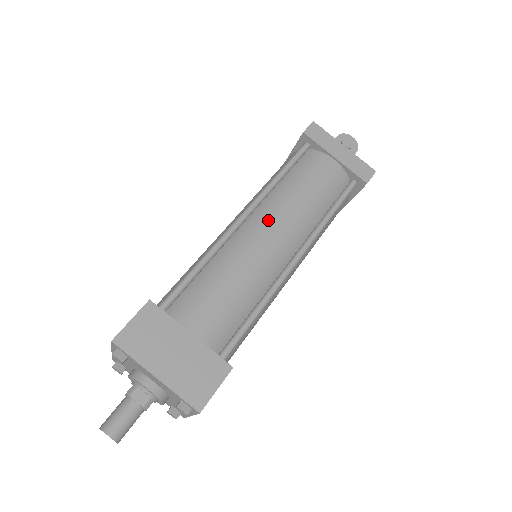
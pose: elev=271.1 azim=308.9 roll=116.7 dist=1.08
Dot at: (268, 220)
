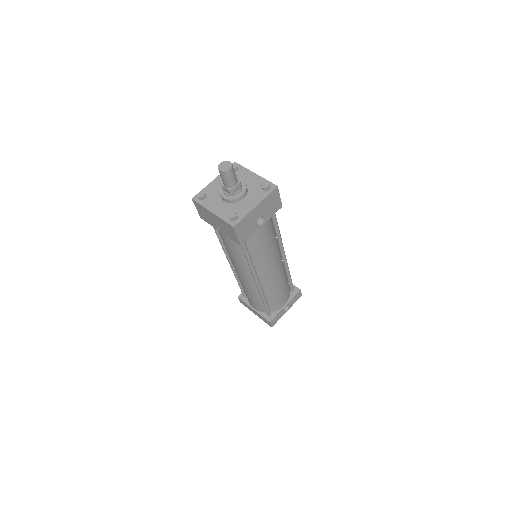
Dot at: occluded
